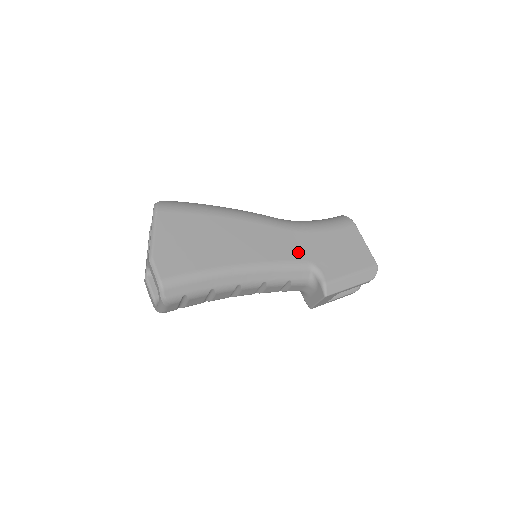
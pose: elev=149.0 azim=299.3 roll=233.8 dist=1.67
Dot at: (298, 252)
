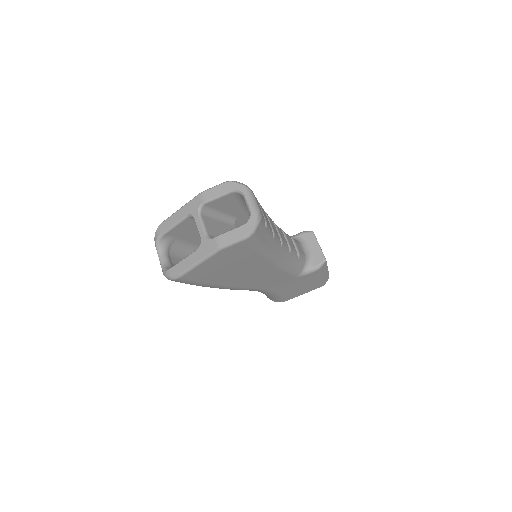
Dot at: occluded
